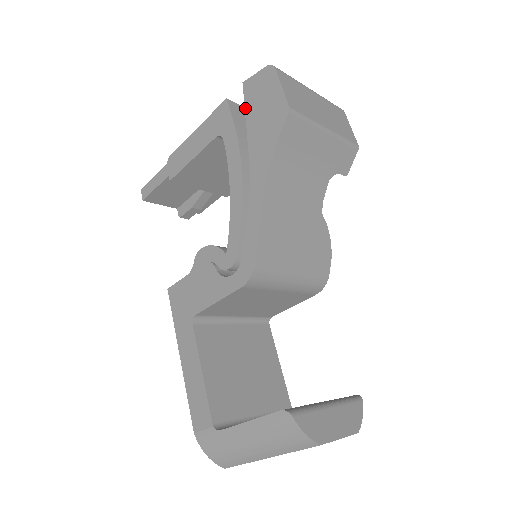
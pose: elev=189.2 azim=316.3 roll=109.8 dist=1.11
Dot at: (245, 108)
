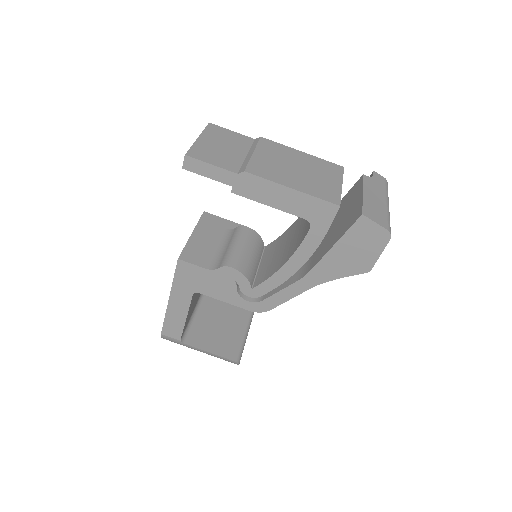
Dot at: (346, 233)
